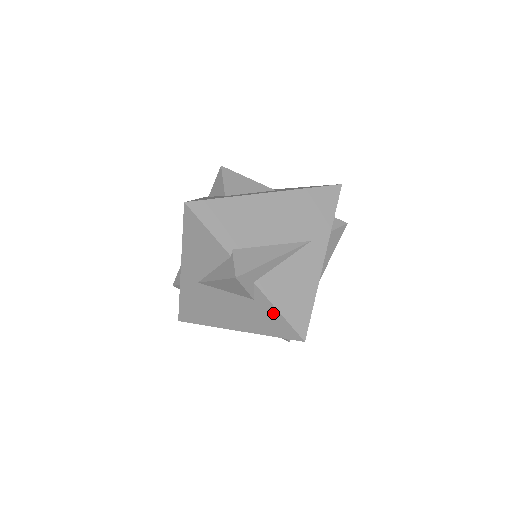
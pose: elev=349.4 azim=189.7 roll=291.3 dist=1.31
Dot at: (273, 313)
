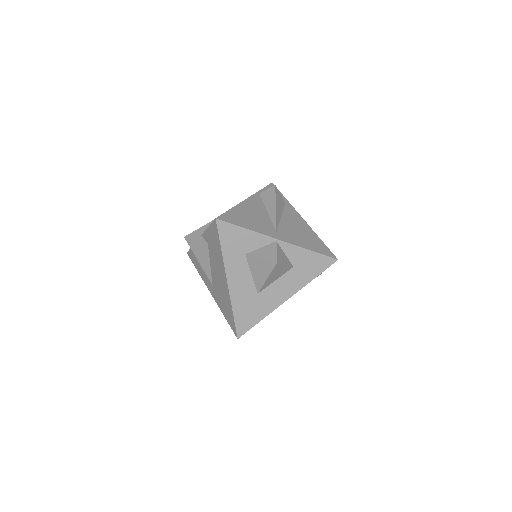
Dot at: (210, 233)
